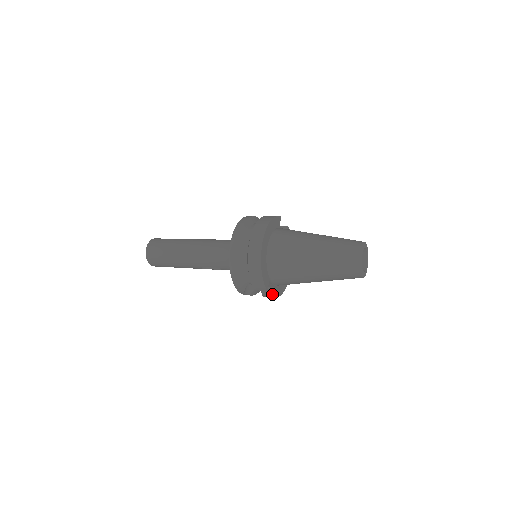
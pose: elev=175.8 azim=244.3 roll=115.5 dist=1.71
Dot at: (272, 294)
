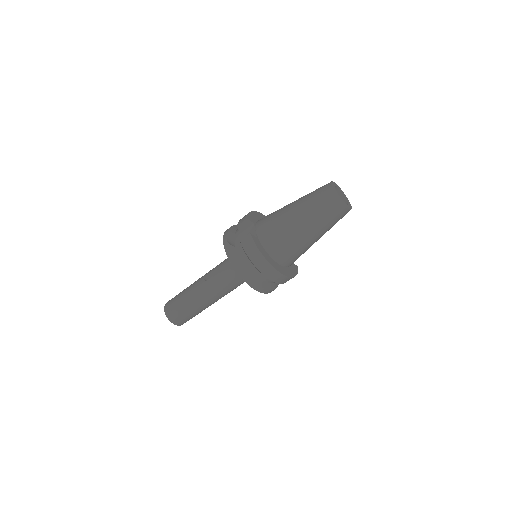
Dot at: (249, 236)
